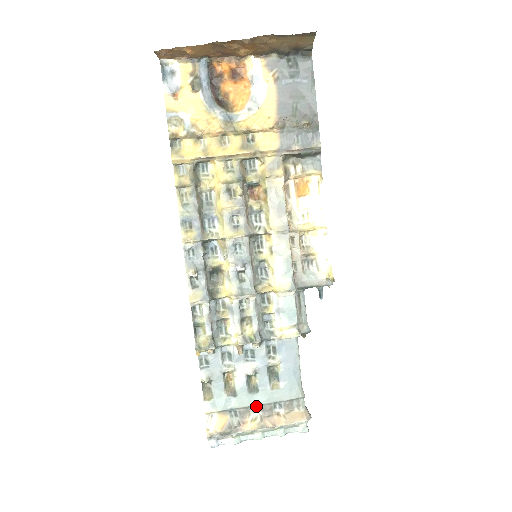
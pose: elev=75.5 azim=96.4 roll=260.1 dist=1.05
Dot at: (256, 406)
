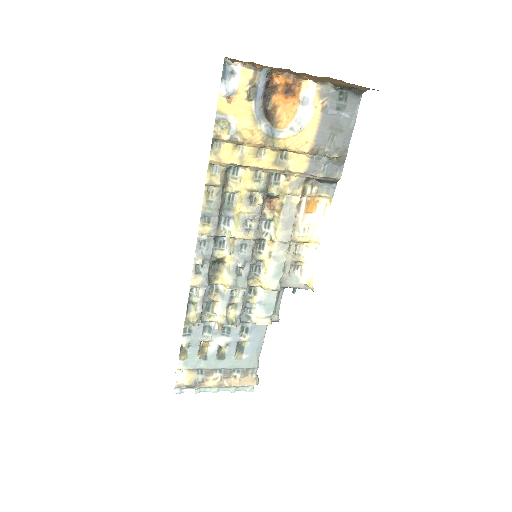
Dot at: (219, 369)
